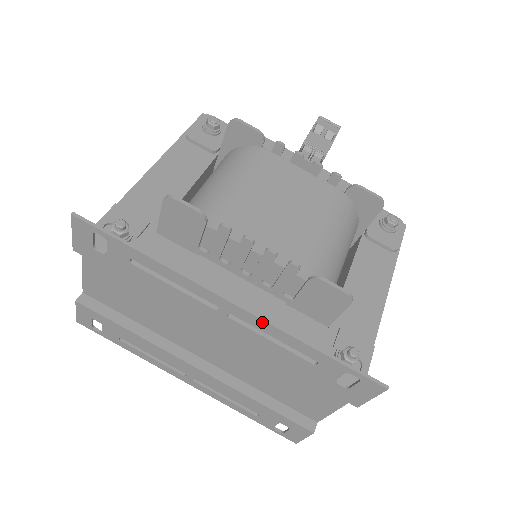
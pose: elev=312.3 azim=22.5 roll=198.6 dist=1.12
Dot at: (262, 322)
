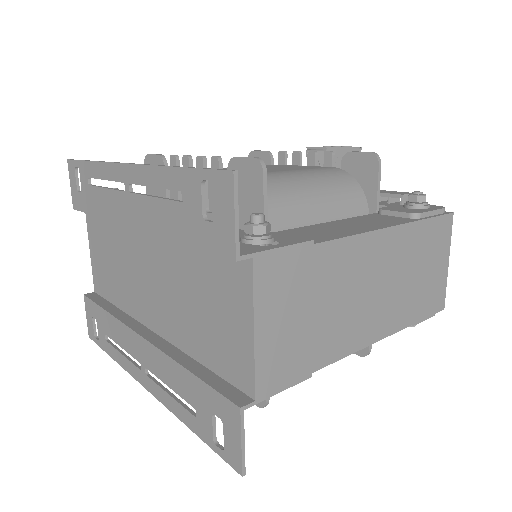
Dot at: (143, 169)
